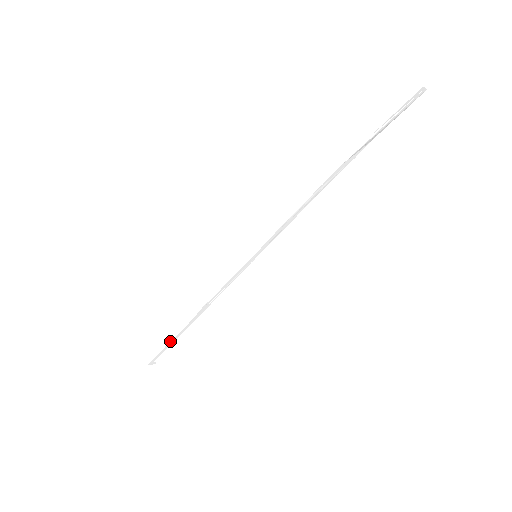
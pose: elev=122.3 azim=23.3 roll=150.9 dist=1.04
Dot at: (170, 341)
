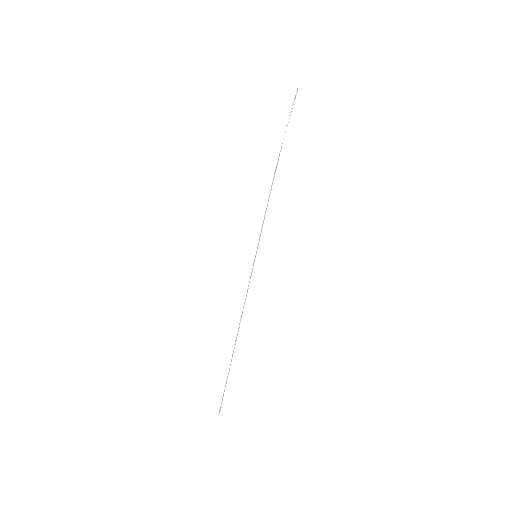
Dot at: (227, 375)
